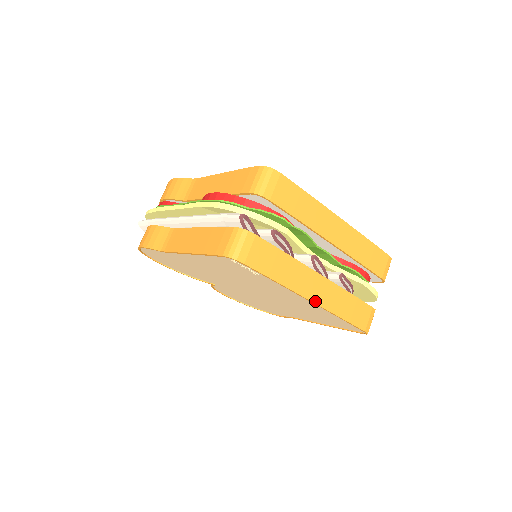
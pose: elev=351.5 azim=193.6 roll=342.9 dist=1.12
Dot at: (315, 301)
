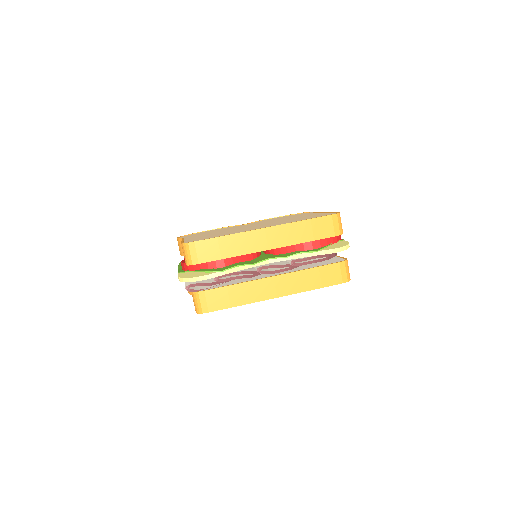
Dot at: (280, 295)
